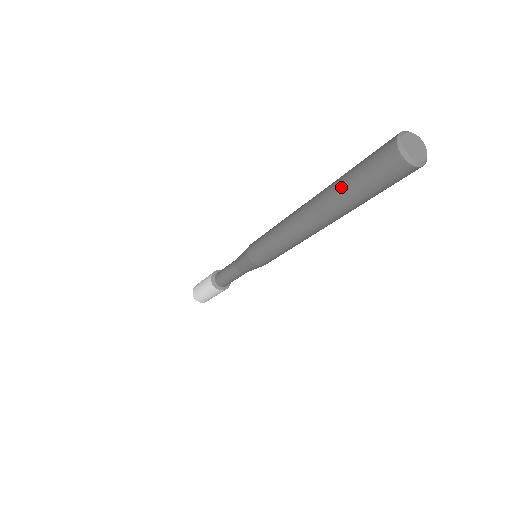
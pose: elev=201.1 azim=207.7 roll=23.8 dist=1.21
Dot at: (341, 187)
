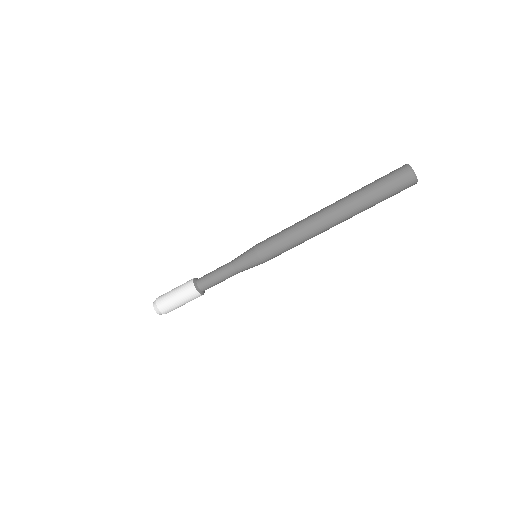
Dot at: (363, 188)
